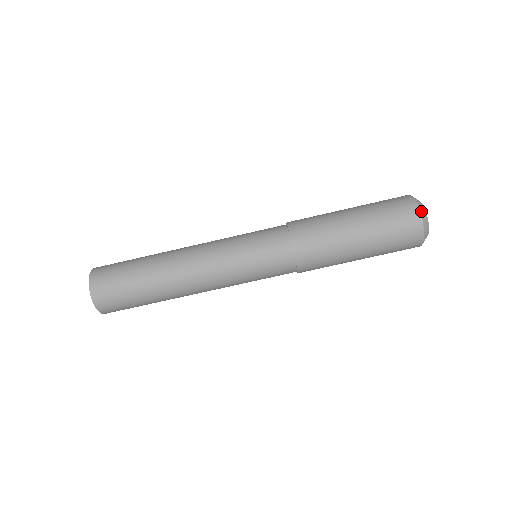
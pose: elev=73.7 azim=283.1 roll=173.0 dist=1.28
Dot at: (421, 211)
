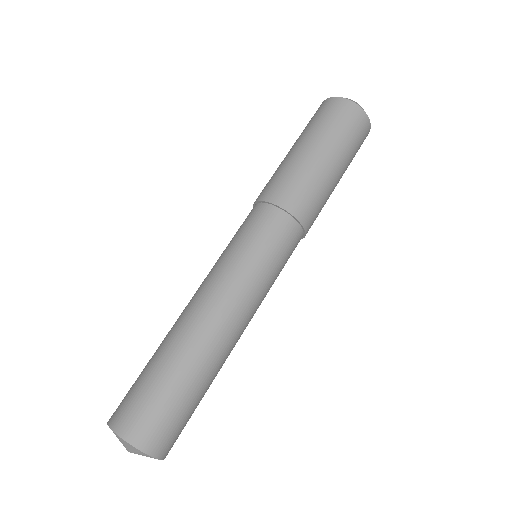
Dot at: (333, 97)
